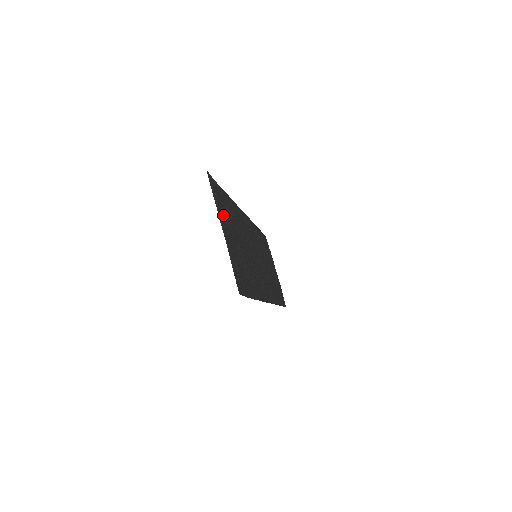
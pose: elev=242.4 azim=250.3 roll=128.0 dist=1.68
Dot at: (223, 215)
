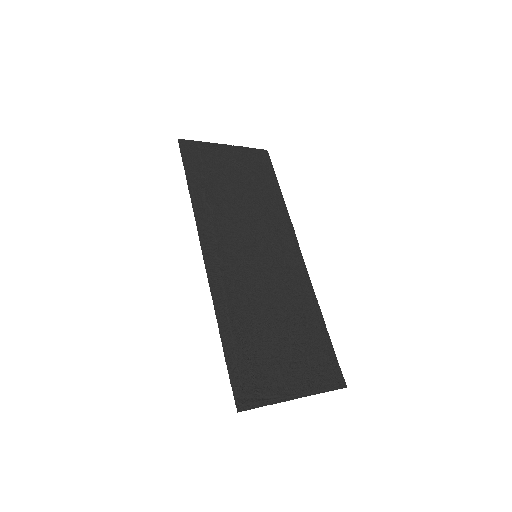
Dot at: (270, 379)
